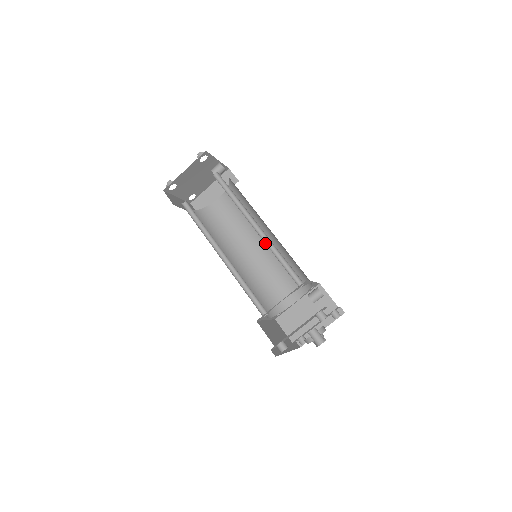
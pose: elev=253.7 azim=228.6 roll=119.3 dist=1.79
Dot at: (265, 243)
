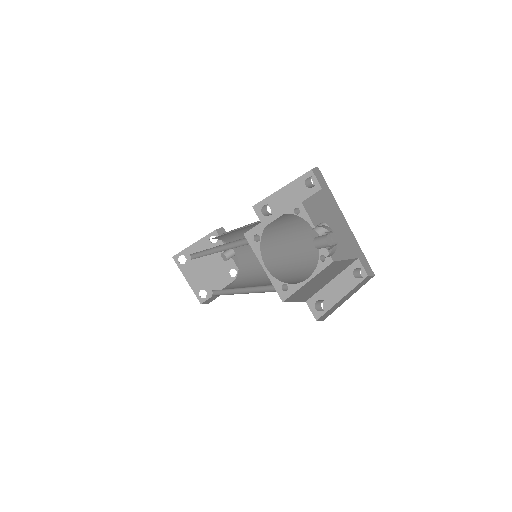
Dot at: occluded
